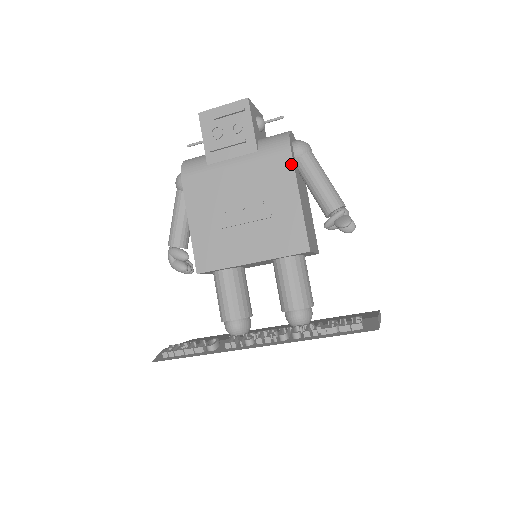
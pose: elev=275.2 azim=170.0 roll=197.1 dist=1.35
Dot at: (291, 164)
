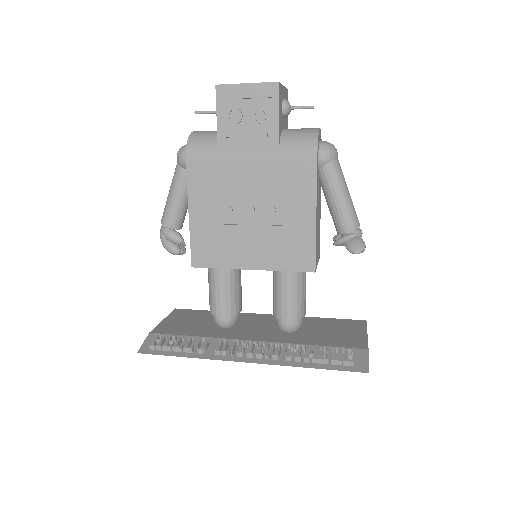
Dot at: (314, 176)
